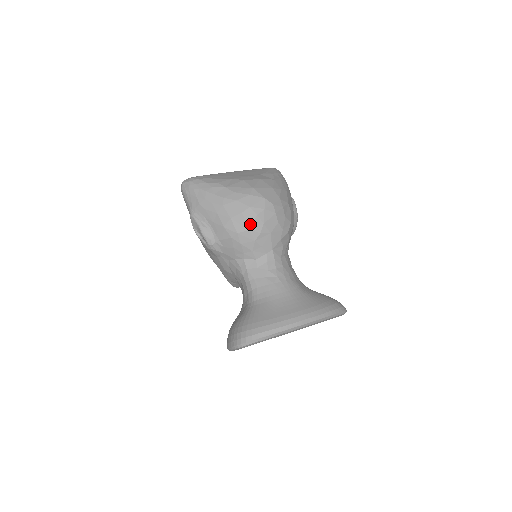
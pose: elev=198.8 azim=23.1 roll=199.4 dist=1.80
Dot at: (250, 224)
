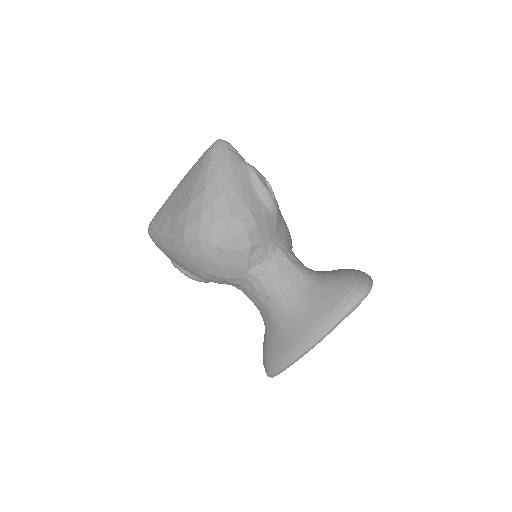
Dot at: (206, 270)
